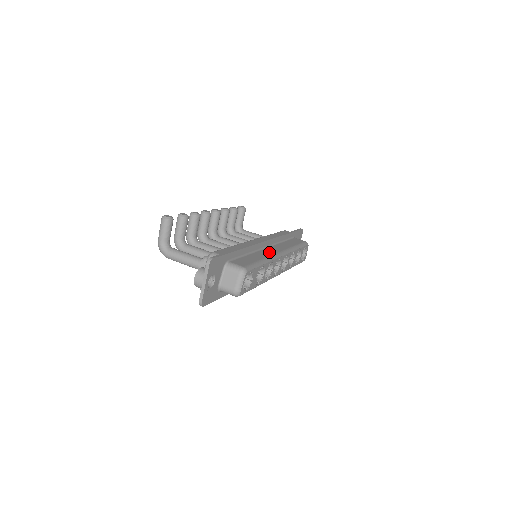
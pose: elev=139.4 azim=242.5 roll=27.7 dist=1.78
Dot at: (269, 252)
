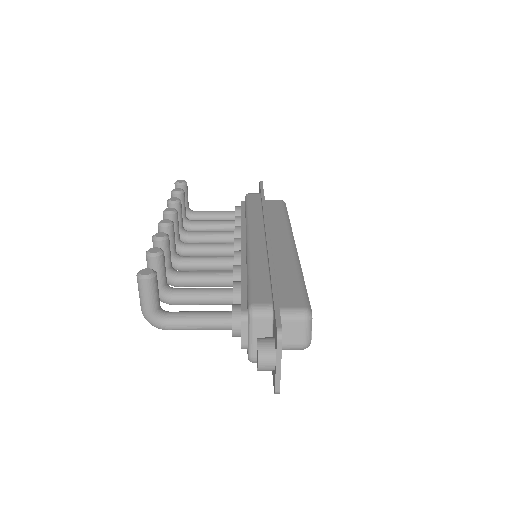
Dot at: (283, 250)
